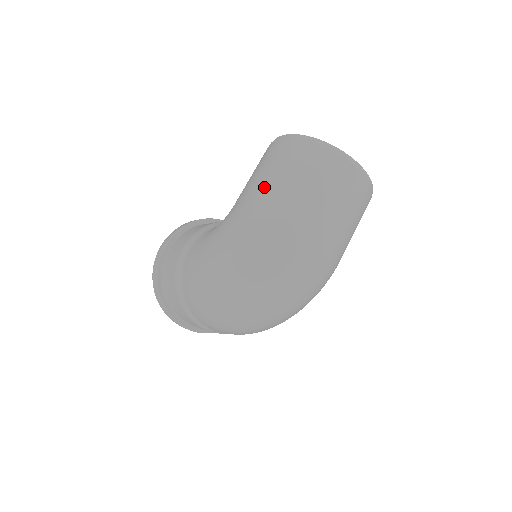
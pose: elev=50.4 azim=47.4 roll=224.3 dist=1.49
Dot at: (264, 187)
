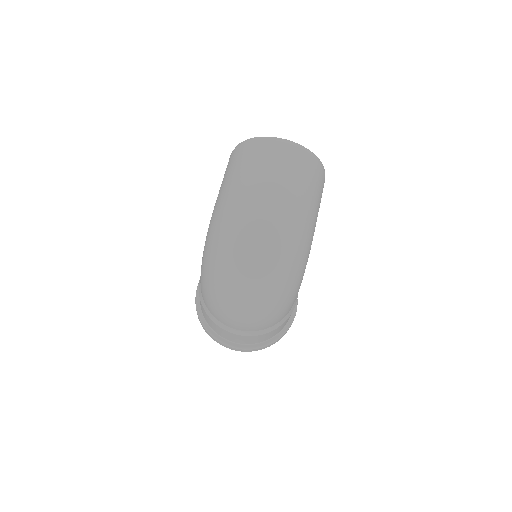
Dot at: (220, 191)
